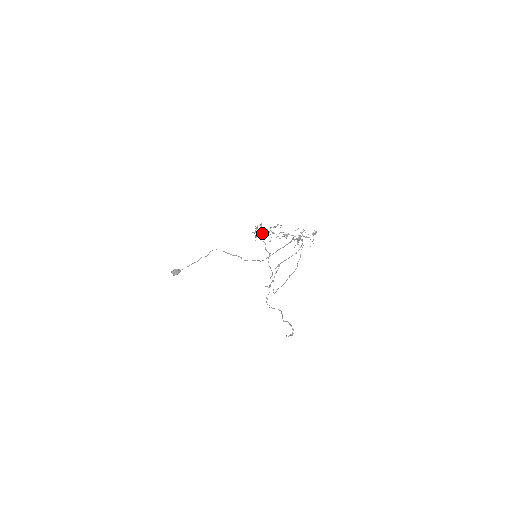
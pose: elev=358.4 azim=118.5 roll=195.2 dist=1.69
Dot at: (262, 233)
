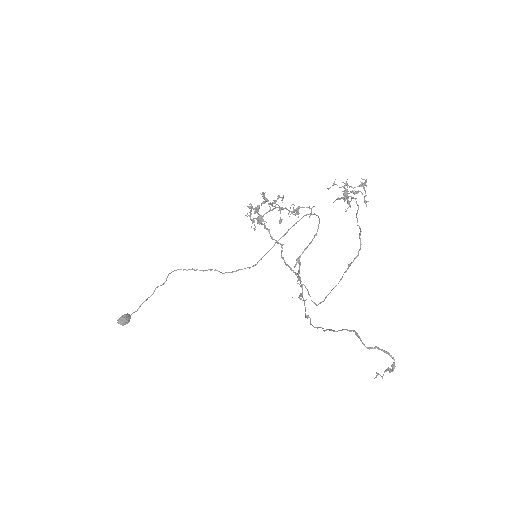
Dot at: (260, 215)
